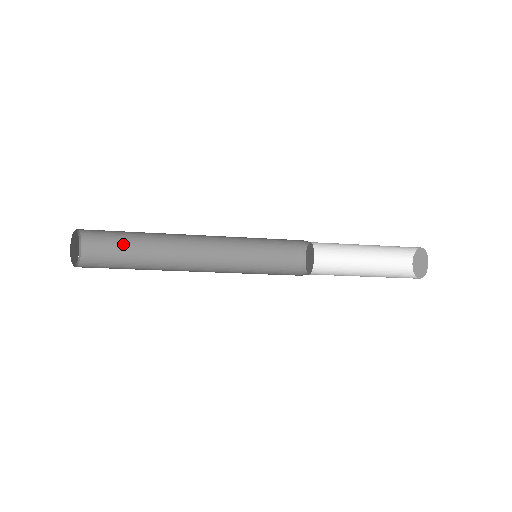
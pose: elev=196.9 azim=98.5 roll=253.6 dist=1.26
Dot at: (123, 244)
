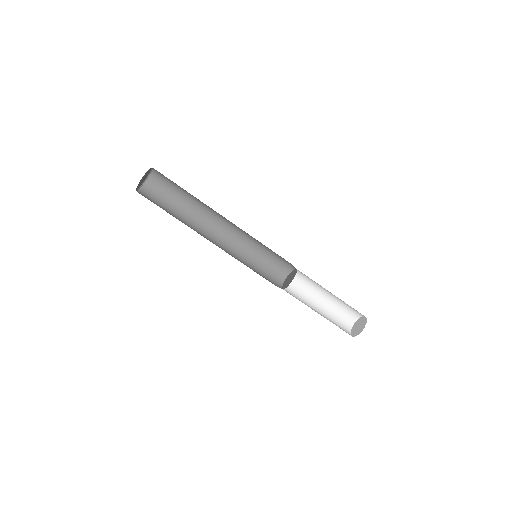
Dot at: occluded
